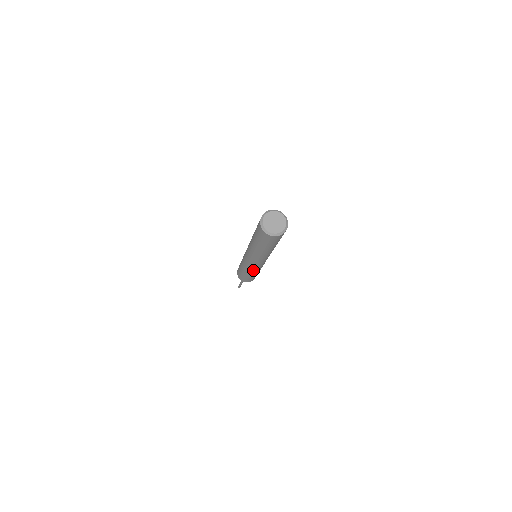
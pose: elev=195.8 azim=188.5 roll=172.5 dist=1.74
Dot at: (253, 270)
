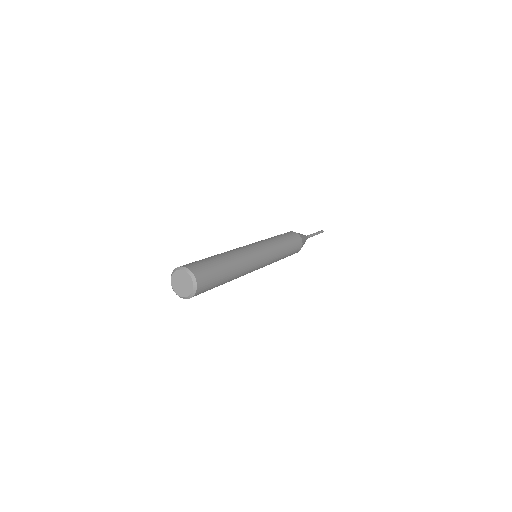
Dot at: occluded
